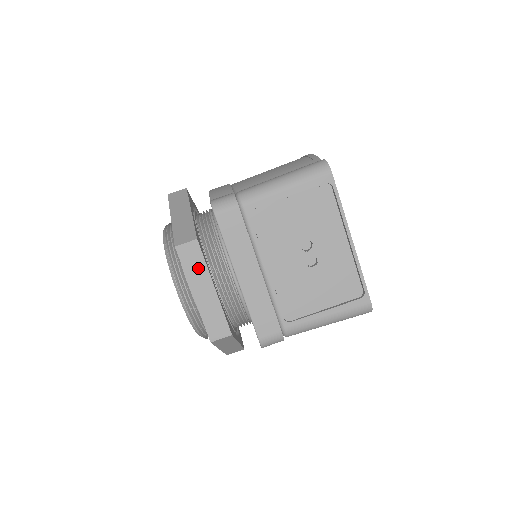
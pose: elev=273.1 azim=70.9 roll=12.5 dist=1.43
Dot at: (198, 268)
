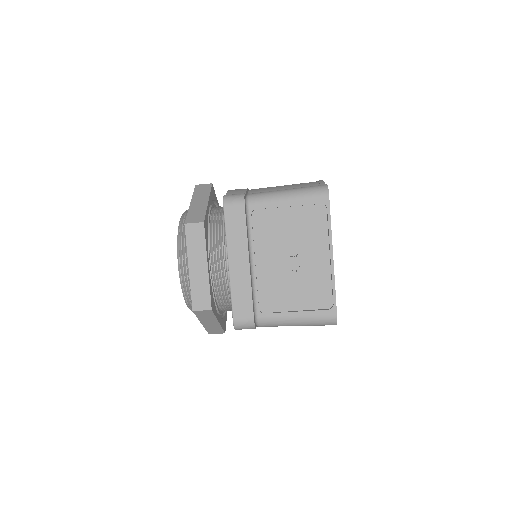
Dot at: (198, 246)
